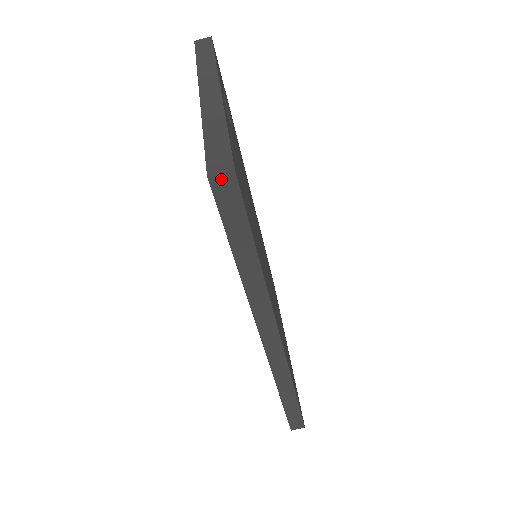
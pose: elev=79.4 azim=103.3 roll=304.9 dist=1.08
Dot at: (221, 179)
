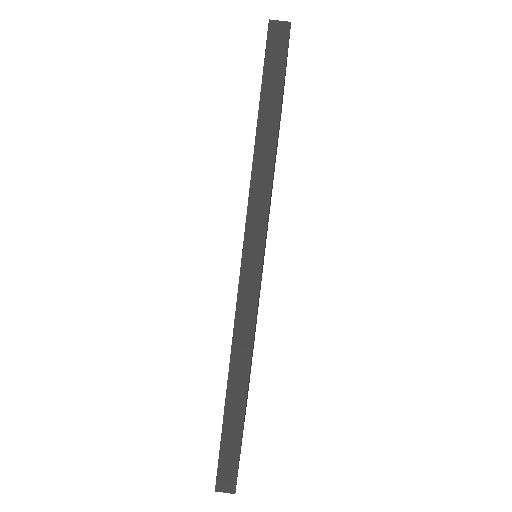
Dot at: (278, 25)
